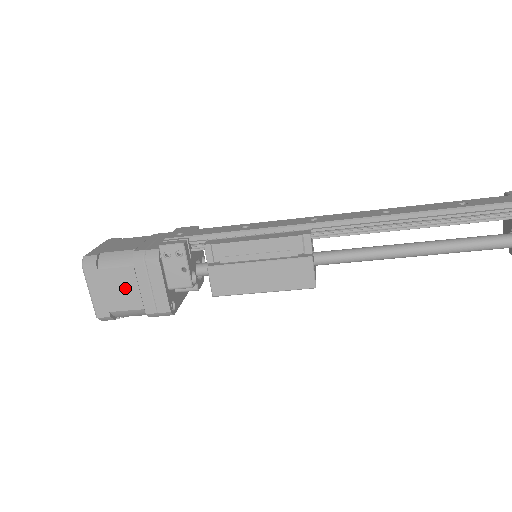
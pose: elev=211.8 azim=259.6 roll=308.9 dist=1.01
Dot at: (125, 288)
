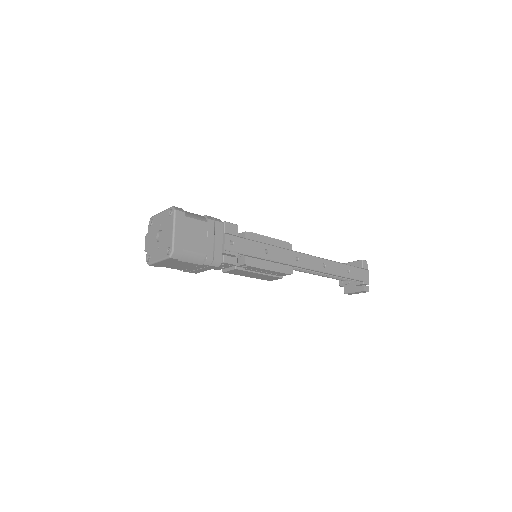
Dot at: (184, 266)
